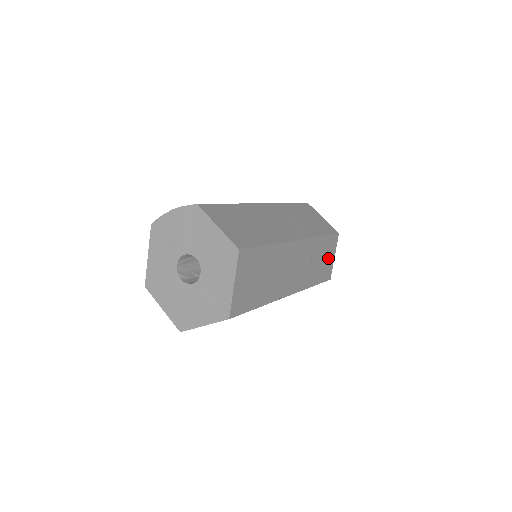
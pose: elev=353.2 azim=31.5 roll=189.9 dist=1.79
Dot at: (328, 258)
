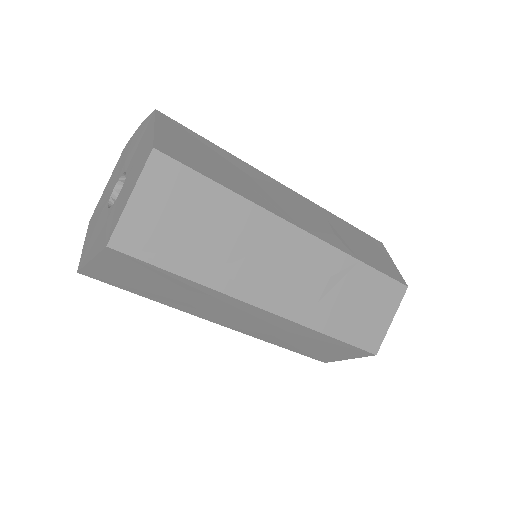
Dot at: (375, 312)
